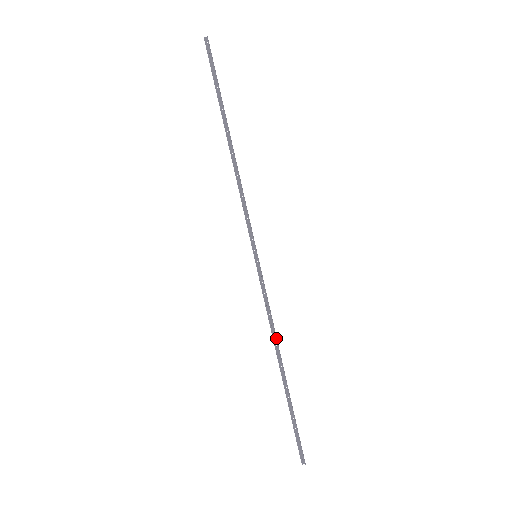
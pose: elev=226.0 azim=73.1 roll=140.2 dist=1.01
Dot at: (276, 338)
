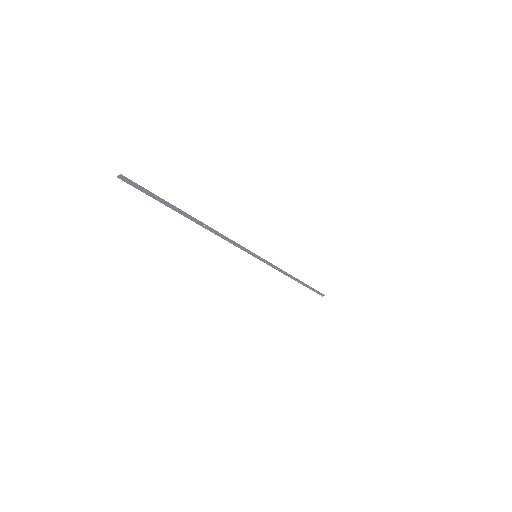
Dot at: (288, 275)
